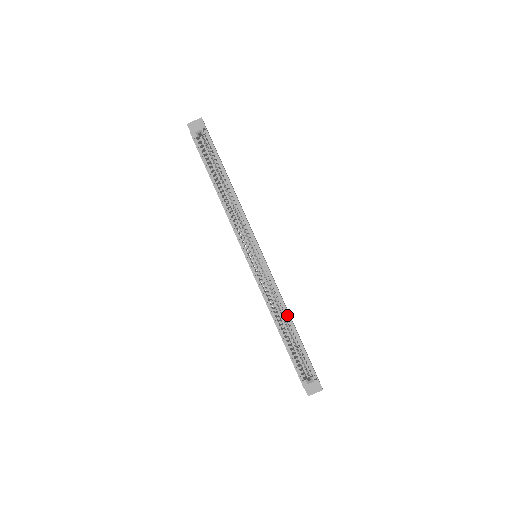
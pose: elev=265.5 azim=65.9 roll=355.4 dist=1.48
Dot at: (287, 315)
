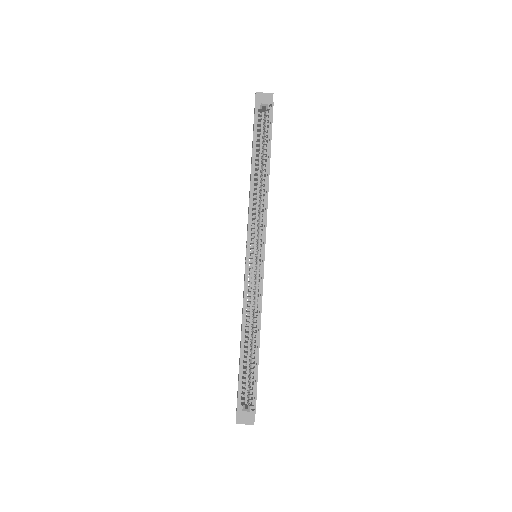
Dot at: (258, 330)
